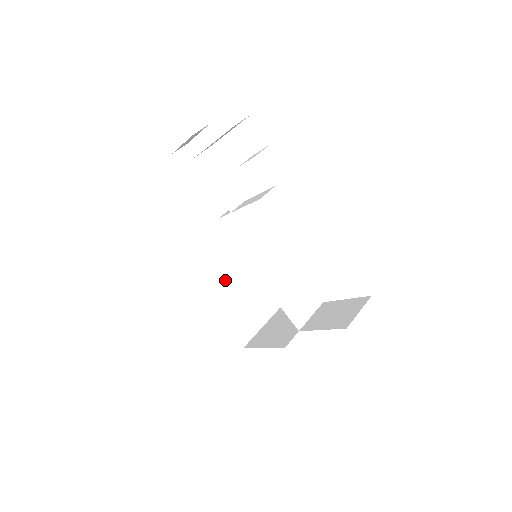
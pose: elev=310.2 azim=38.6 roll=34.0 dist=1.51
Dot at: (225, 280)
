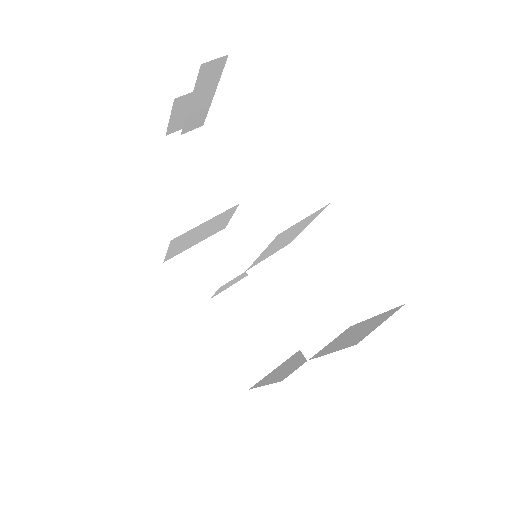
Dot at: (233, 299)
